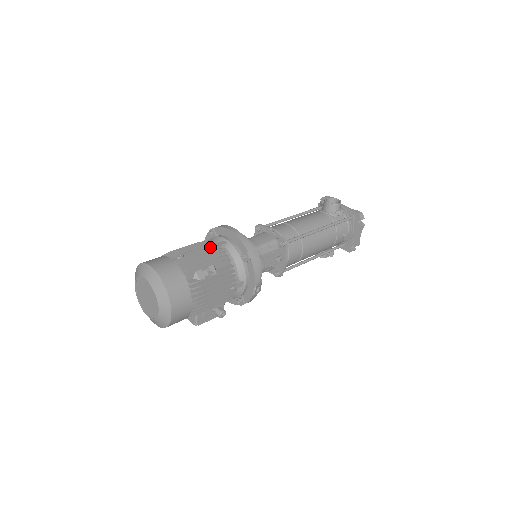
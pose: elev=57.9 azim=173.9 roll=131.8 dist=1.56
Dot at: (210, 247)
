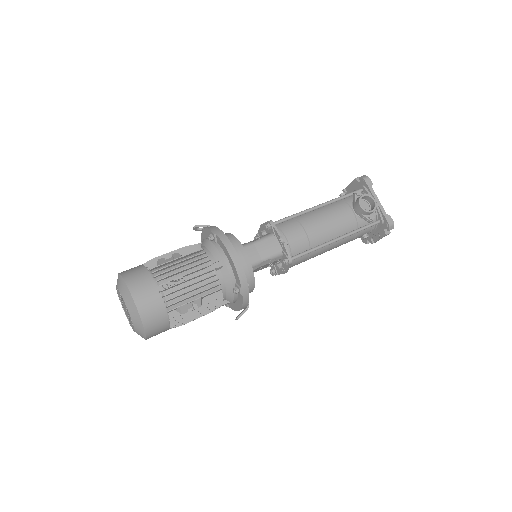
Dot at: (203, 273)
